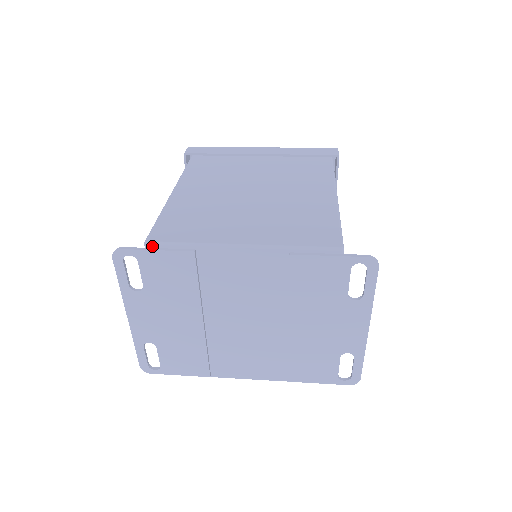
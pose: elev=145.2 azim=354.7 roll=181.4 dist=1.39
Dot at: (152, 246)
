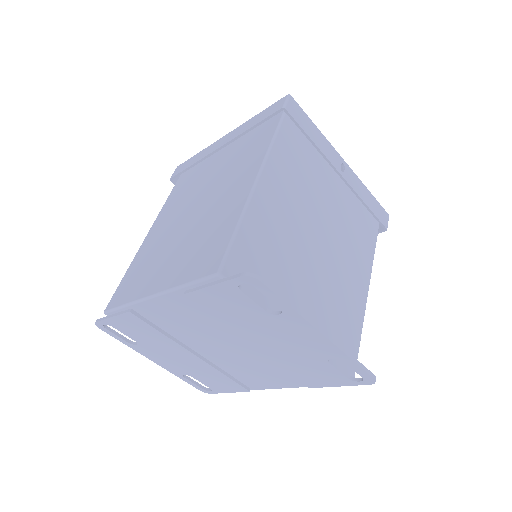
Dot at: (109, 314)
